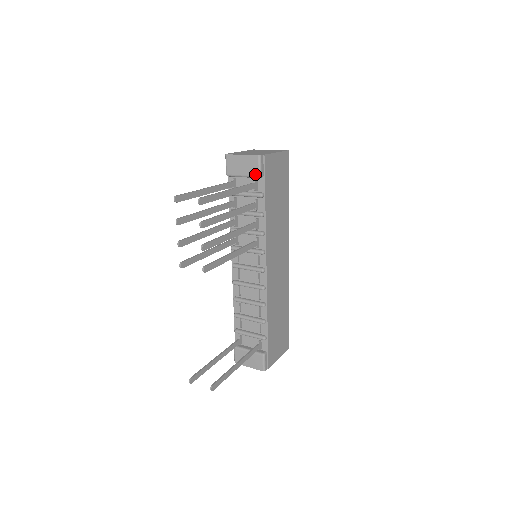
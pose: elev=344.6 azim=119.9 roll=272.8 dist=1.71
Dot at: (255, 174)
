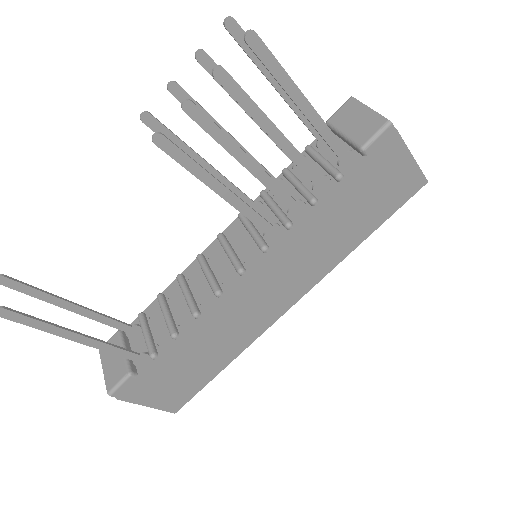
Dot at: (360, 141)
